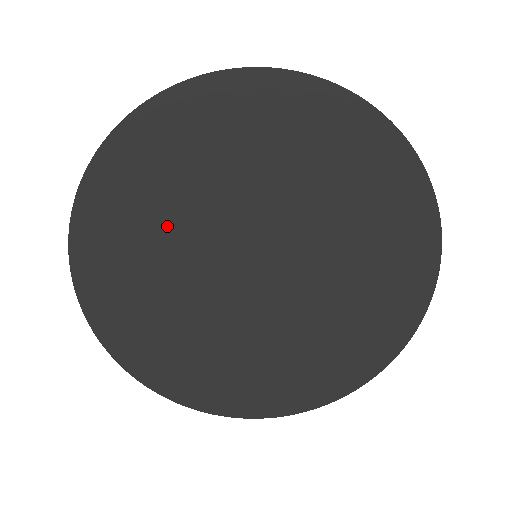
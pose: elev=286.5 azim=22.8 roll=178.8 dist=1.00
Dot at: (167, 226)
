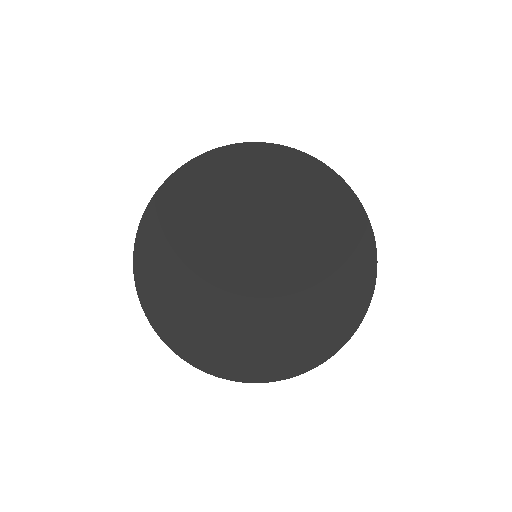
Dot at: (205, 294)
